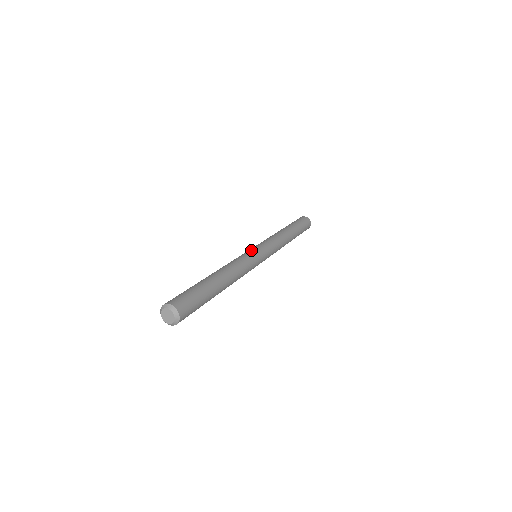
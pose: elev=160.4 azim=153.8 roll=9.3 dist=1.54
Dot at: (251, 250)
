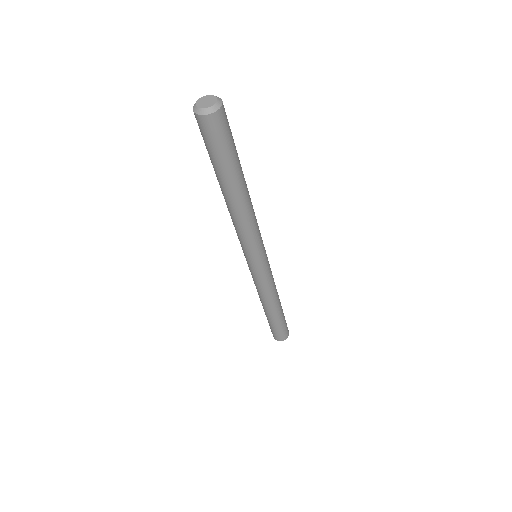
Dot at: occluded
